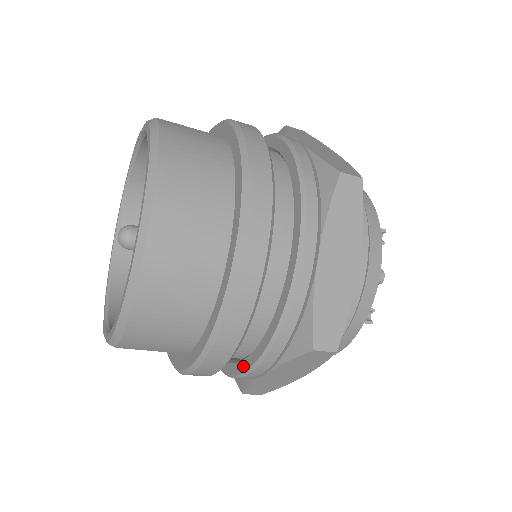
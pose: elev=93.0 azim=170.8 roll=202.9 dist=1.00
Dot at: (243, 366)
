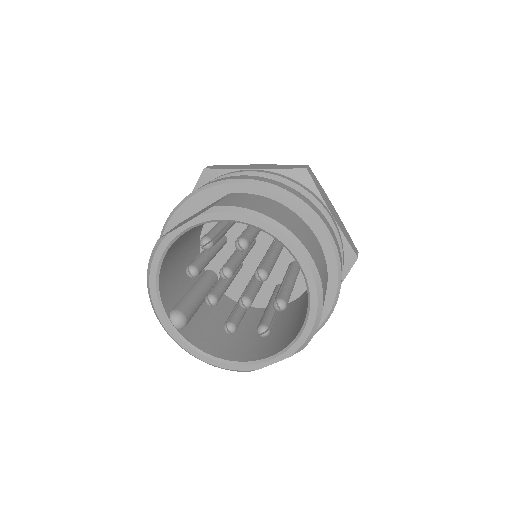
Dot at: occluded
